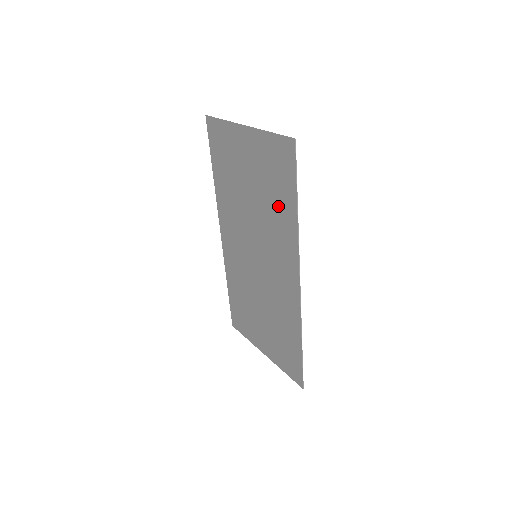
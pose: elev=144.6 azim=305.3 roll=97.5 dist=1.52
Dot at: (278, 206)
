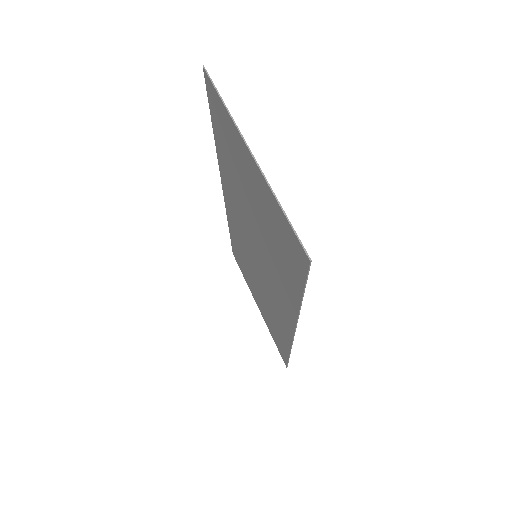
Dot at: (281, 268)
